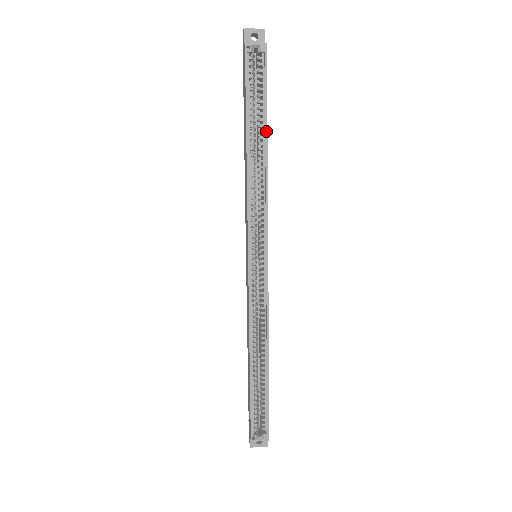
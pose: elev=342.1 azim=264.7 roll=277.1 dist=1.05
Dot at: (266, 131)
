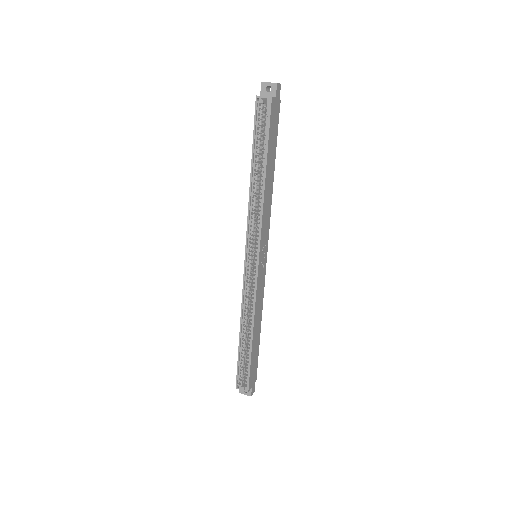
Dot at: (265, 165)
